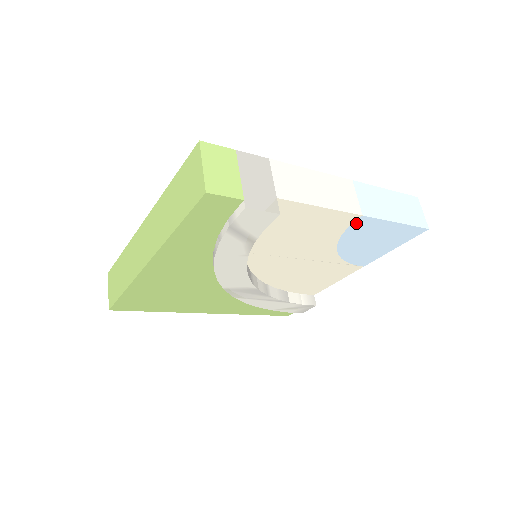
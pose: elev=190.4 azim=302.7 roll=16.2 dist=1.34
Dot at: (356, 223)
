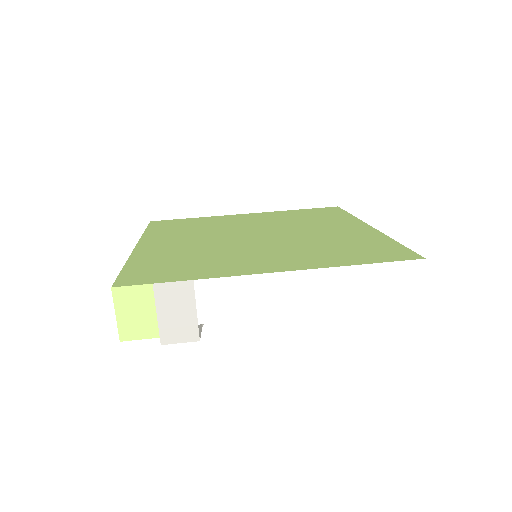
Dot at: occluded
